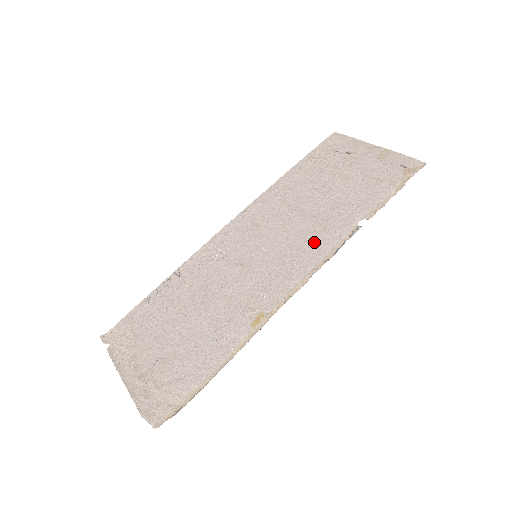
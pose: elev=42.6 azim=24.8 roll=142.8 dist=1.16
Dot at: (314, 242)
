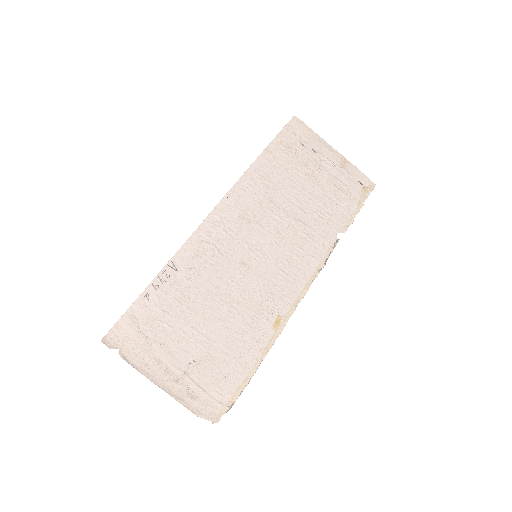
Dot at: (306, 249)
